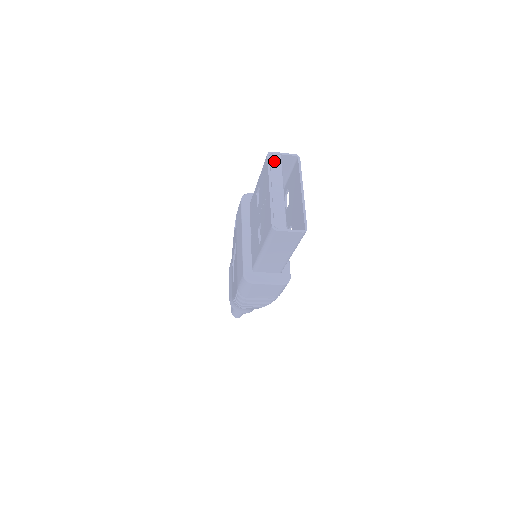
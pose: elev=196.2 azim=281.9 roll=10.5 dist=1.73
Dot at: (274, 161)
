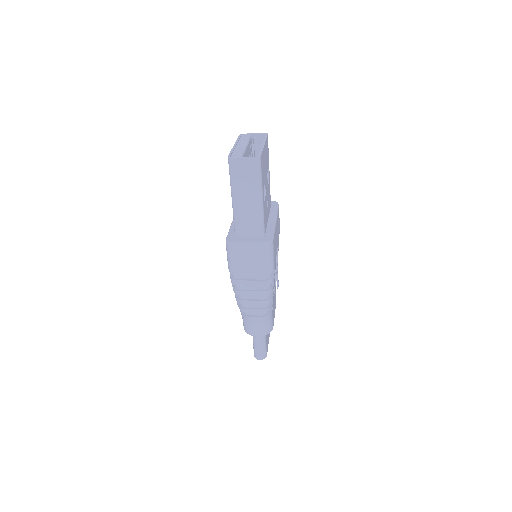
Dot at: (244, 136)
